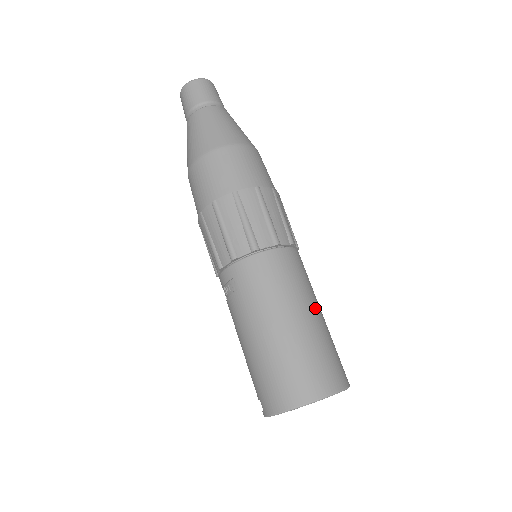
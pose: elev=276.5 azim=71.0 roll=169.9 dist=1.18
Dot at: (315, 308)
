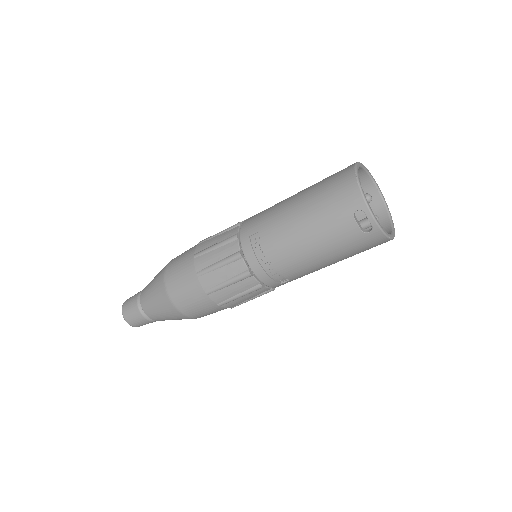
Dot at: occluded
